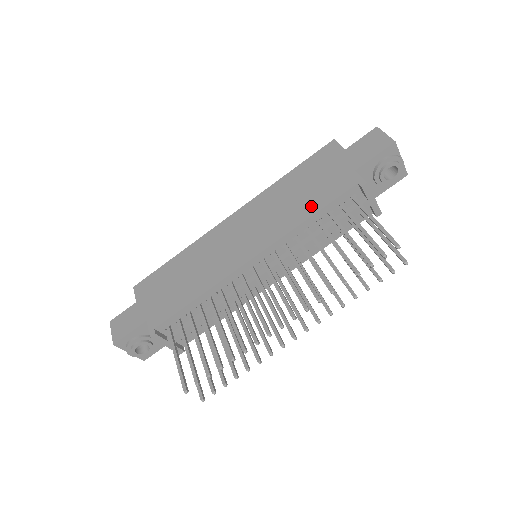
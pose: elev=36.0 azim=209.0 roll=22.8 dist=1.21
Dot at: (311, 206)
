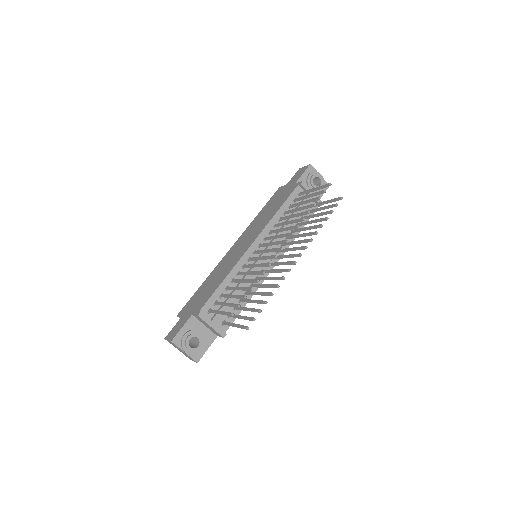
Dot at: (277, 207)
